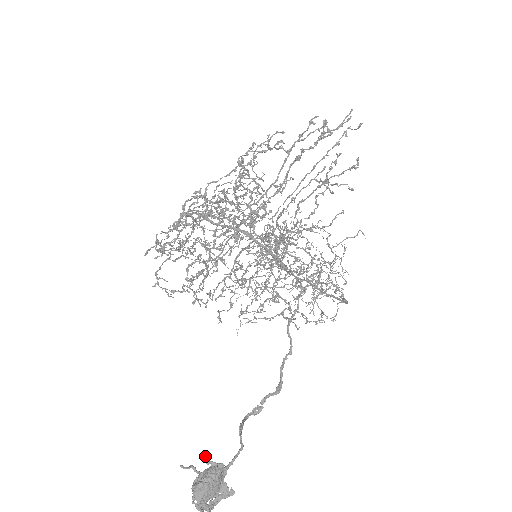
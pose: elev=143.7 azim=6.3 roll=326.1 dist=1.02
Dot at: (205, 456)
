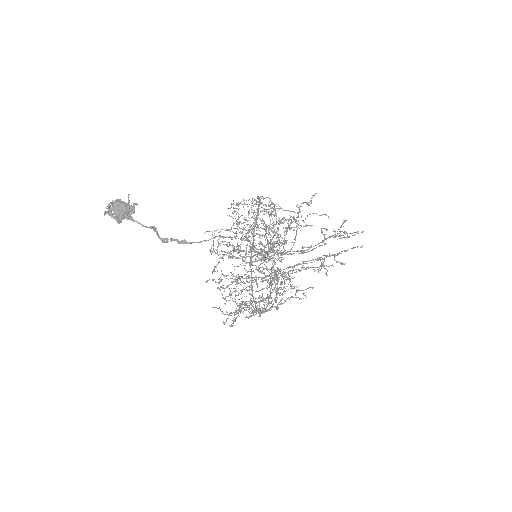
Dot at: (137, 204)
